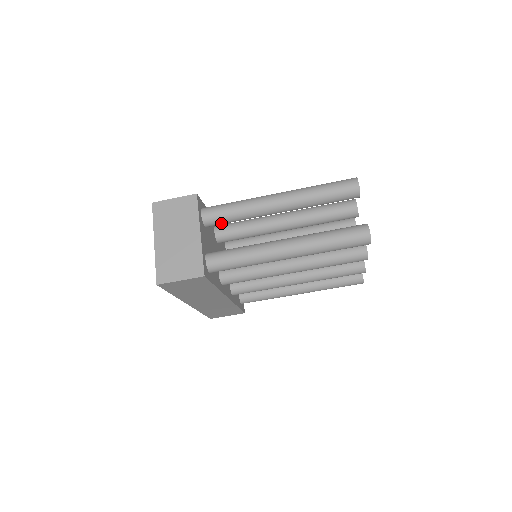
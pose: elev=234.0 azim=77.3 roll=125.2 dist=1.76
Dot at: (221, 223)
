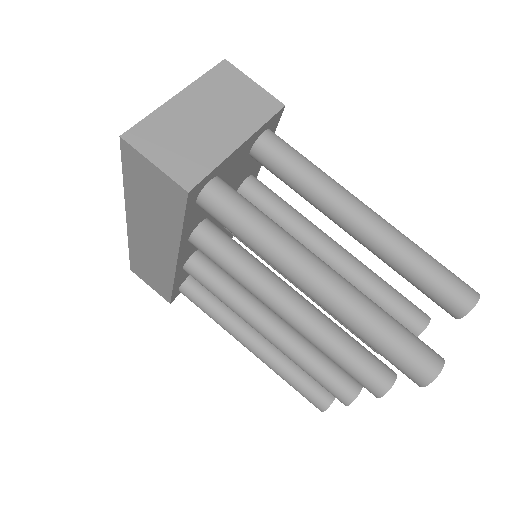
Dot at: (272, 168)
